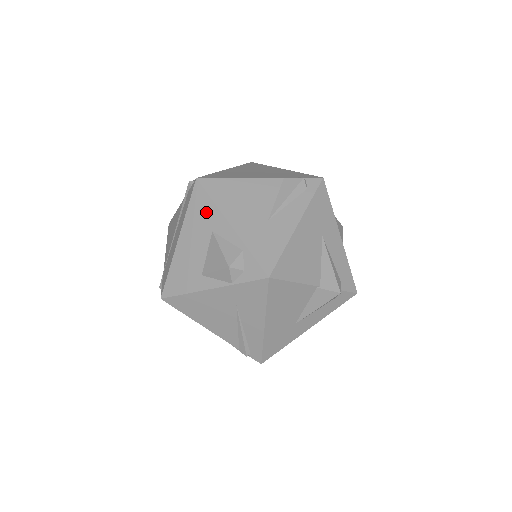
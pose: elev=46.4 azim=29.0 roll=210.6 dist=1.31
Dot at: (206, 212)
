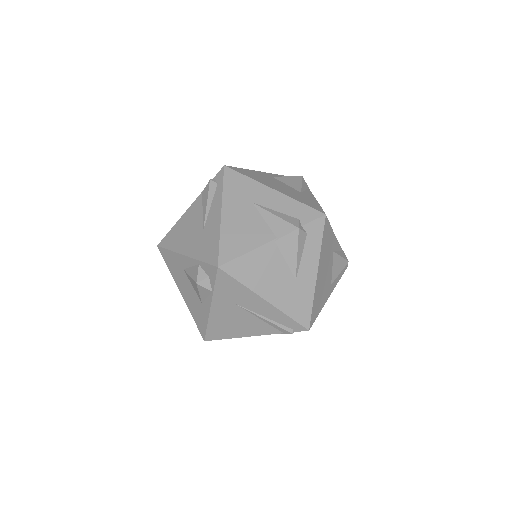
Dot at: (173, 261)
